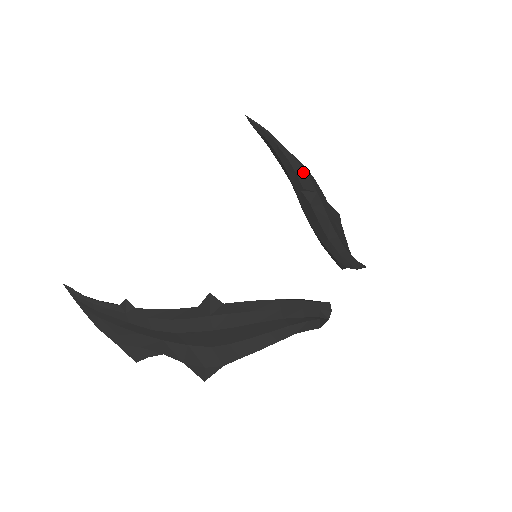
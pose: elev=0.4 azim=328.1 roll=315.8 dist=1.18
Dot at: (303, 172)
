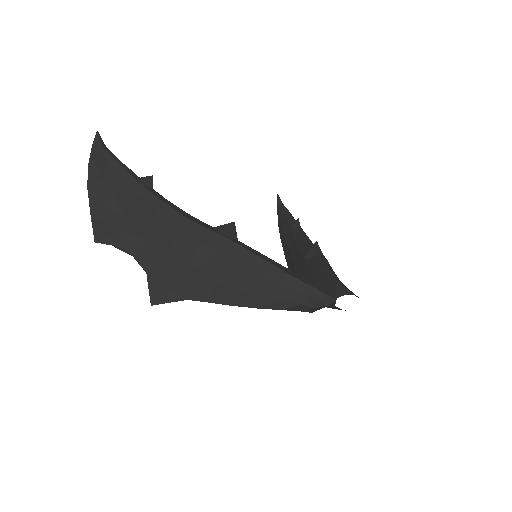
Dot at: (312, 243)
